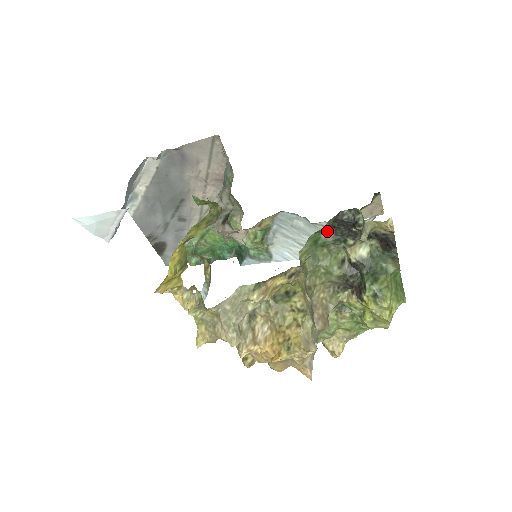
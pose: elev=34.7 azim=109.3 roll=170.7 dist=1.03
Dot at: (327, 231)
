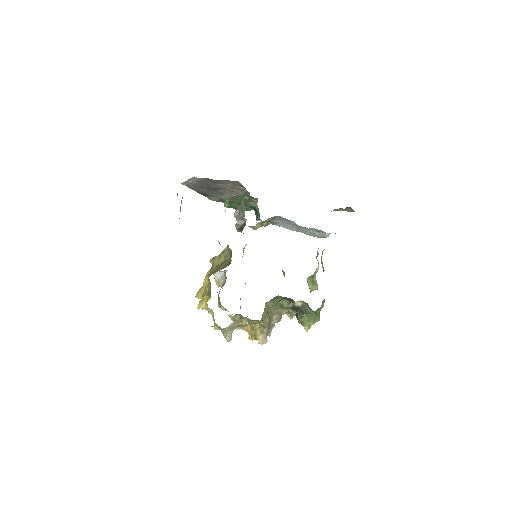
Dot at: (281, 296)
